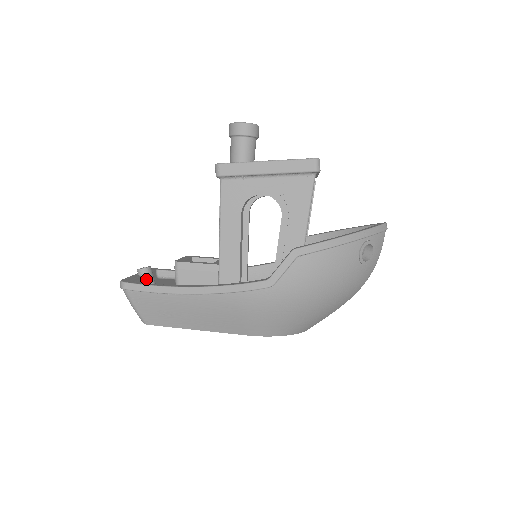
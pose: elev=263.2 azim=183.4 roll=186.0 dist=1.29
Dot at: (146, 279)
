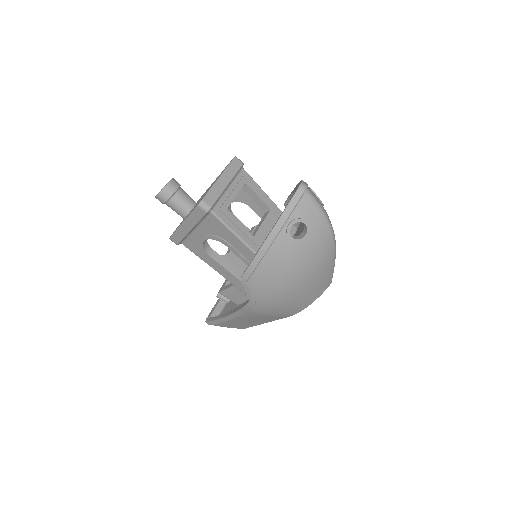
Dot at: (224, 300)
